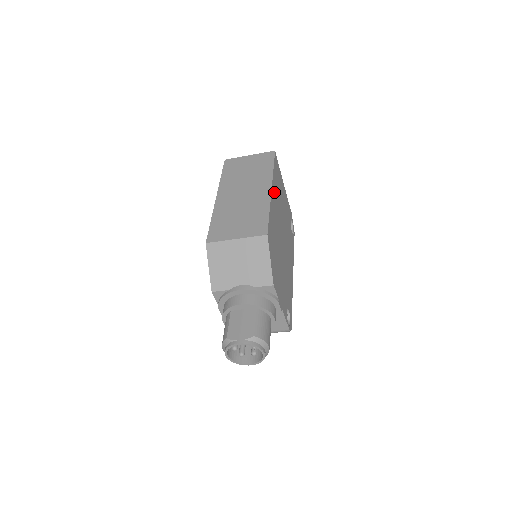
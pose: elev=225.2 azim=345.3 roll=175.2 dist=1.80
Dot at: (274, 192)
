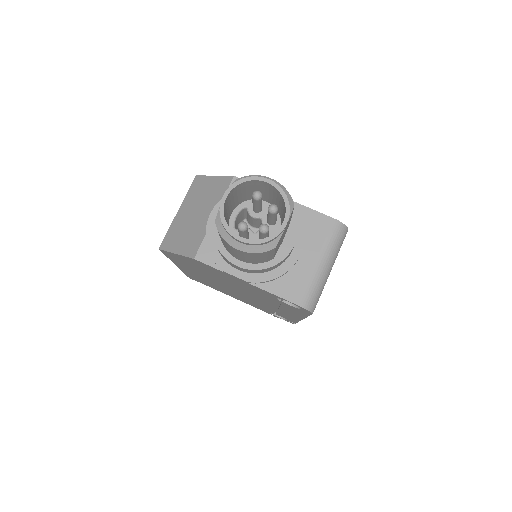
Dot at: occluded
